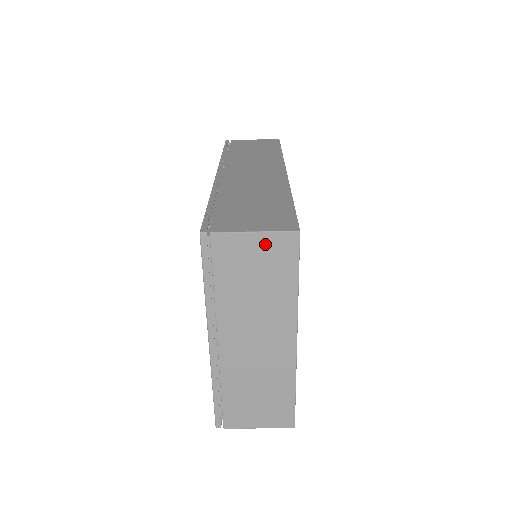
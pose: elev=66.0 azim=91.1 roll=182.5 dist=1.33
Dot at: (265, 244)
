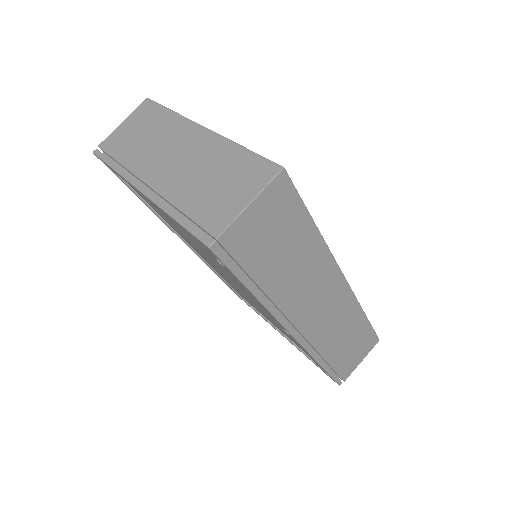
Dot at: (133, 119)
